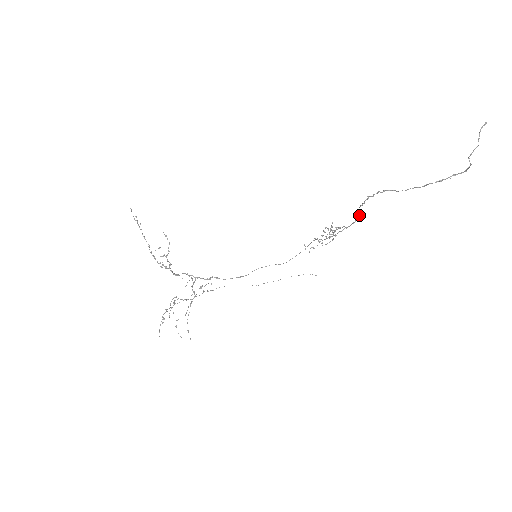
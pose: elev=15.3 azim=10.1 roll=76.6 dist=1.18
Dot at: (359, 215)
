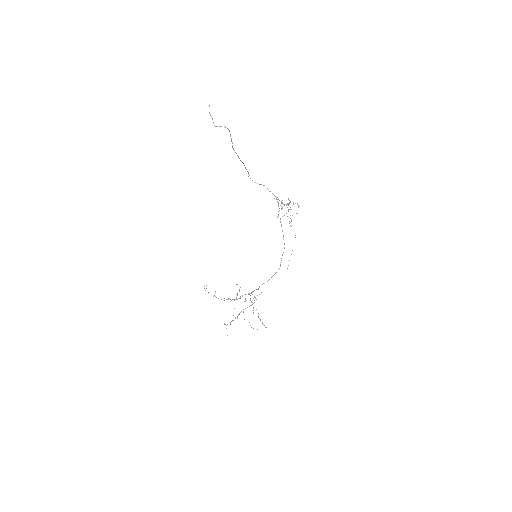
Dot at: occluded
